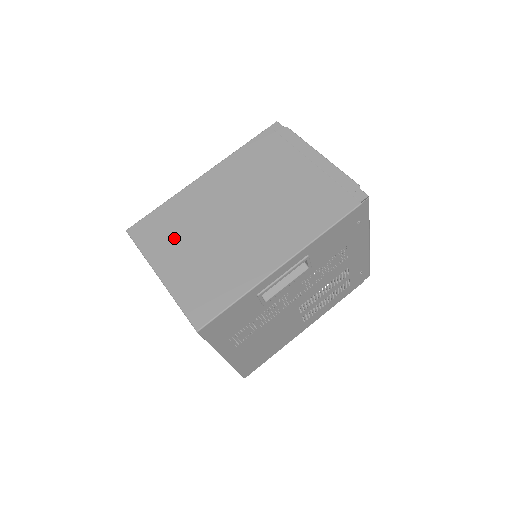
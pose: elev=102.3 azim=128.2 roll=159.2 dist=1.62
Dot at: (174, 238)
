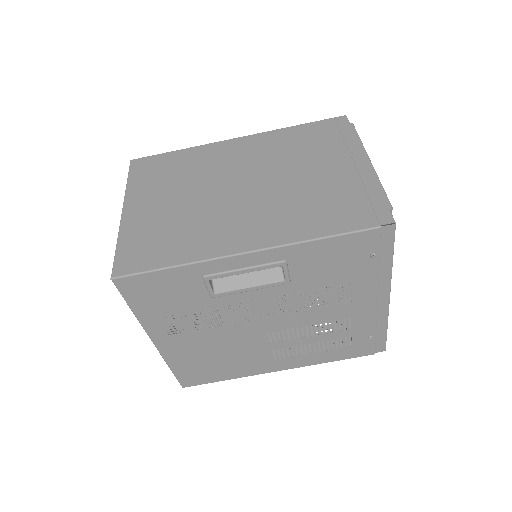
Dot at: (164, 183)
